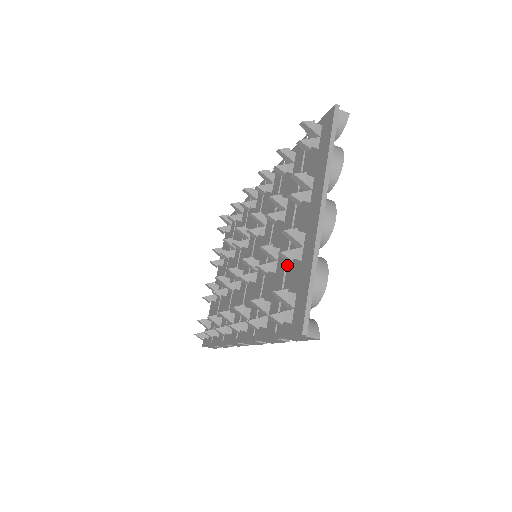
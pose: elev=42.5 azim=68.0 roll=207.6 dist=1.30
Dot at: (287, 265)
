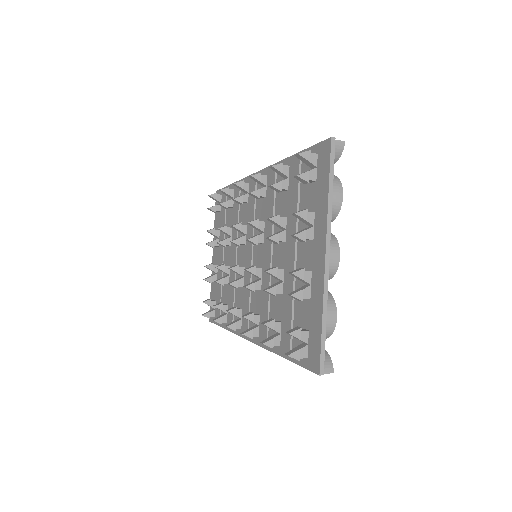
Dot at: occluded
